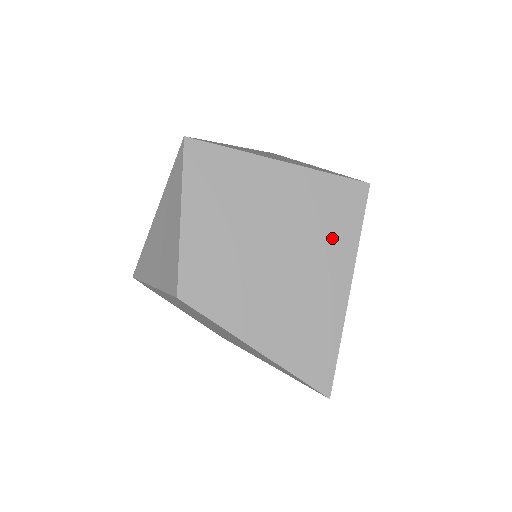
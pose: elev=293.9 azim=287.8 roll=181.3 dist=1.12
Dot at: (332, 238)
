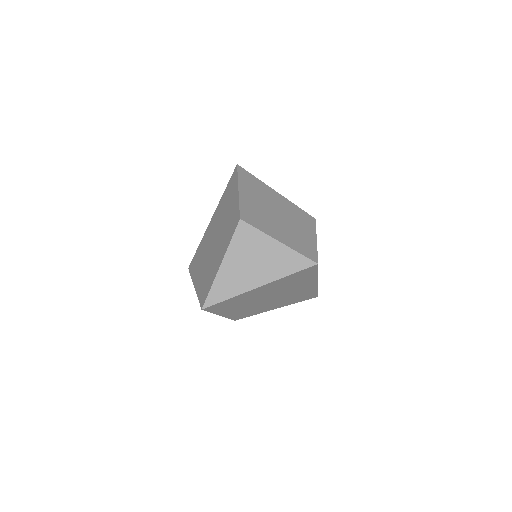
Dot at: (302, 282)
